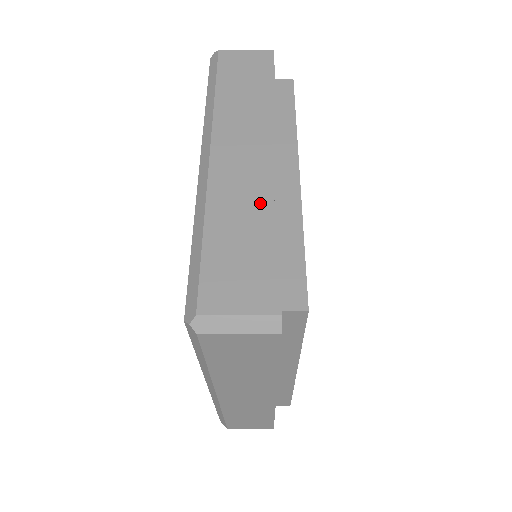
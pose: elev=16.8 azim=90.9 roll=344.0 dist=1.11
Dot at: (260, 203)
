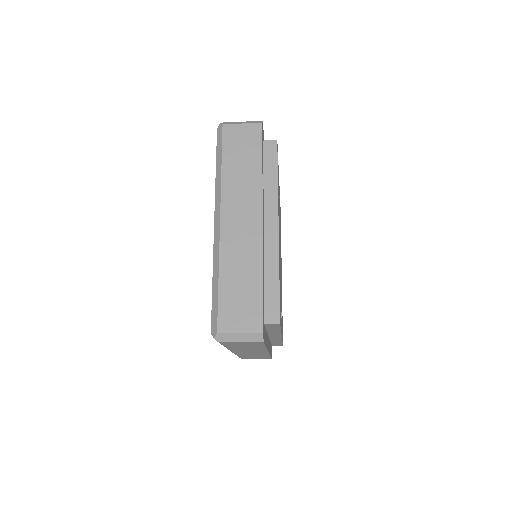
Dot at: (252, 259)
